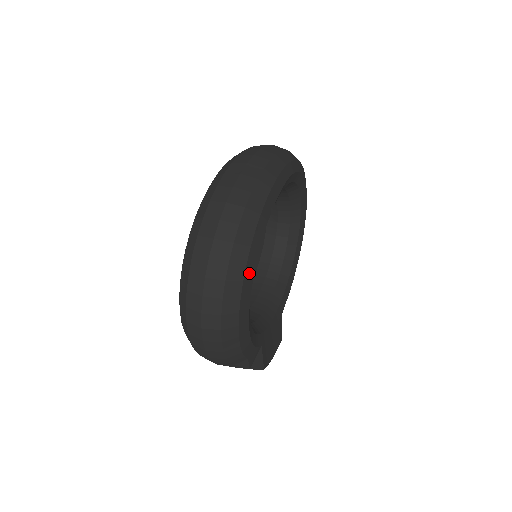
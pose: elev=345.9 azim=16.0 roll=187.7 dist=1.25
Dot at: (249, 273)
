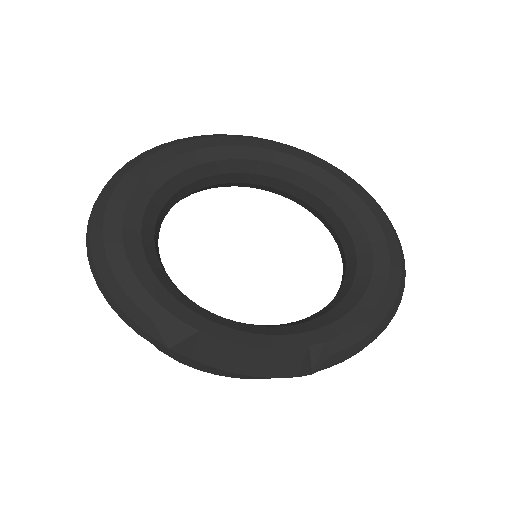
Dot at: (121, 195)
